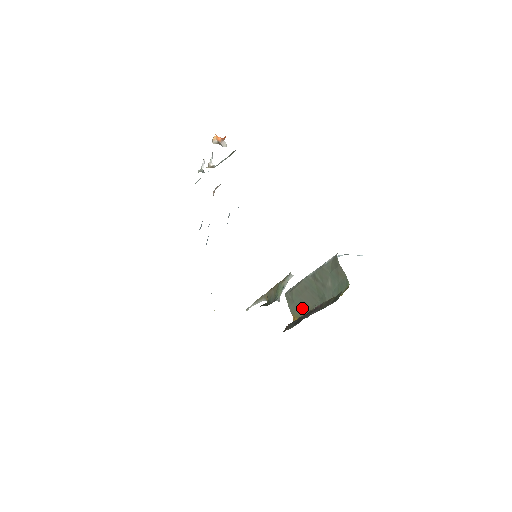
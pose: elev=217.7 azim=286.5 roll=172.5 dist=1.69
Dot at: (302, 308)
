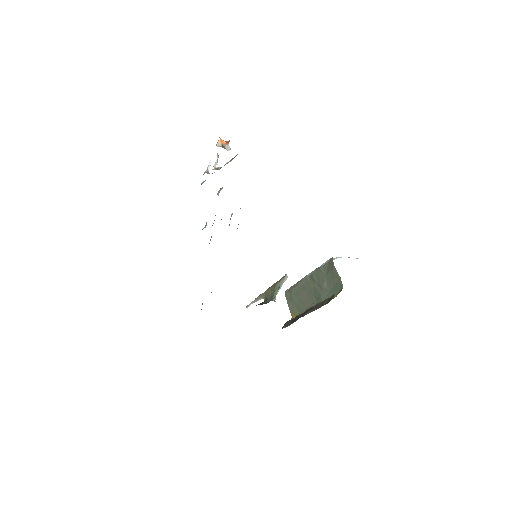
Dot at: (300, 307)
